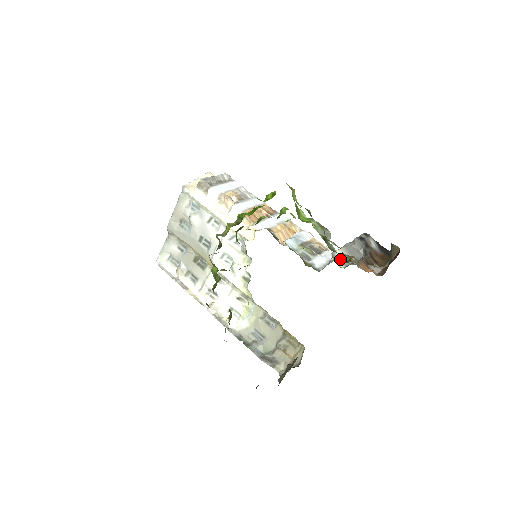
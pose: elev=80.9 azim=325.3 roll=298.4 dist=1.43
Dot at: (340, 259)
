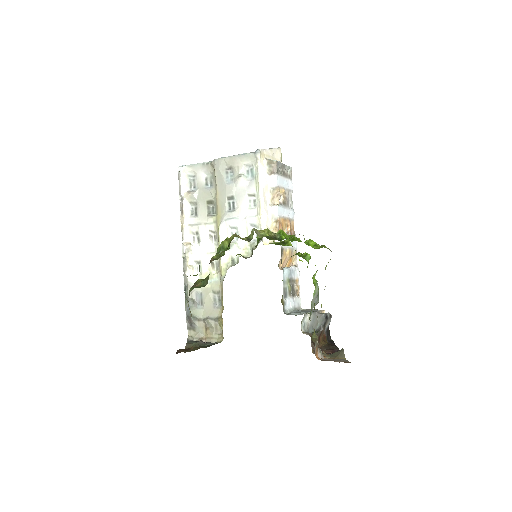
Dot at: (305, 322)
